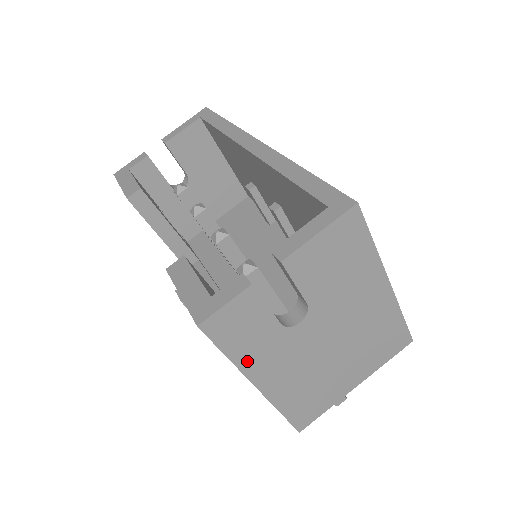
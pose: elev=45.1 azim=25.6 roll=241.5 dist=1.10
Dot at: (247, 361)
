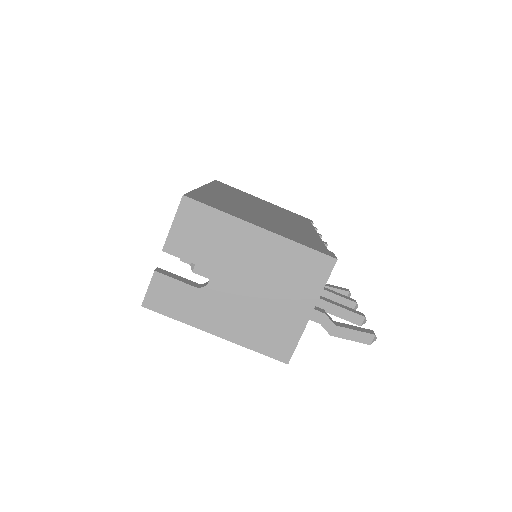
Dot at: (192, 318)
